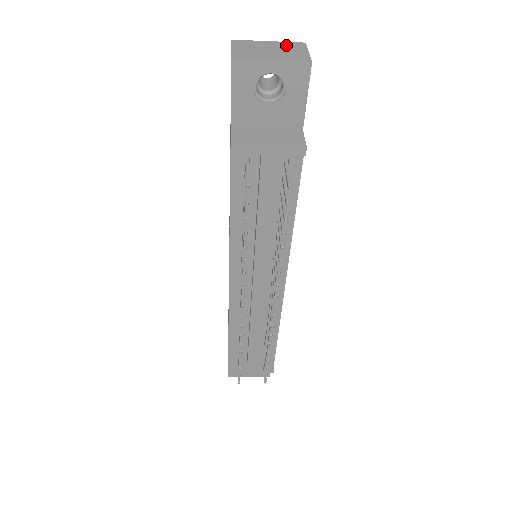
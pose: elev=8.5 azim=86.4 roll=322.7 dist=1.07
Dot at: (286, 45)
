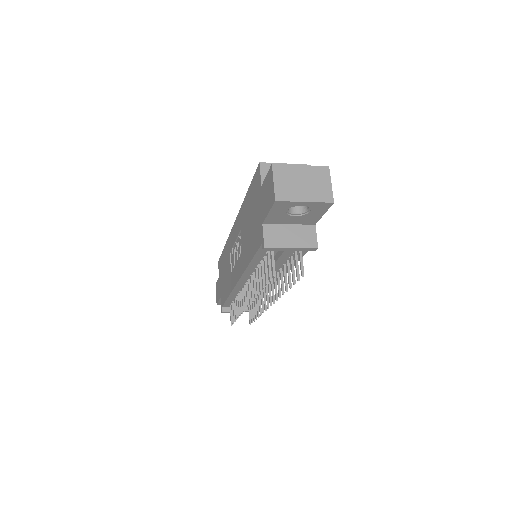
Dot at: (314, 173)
